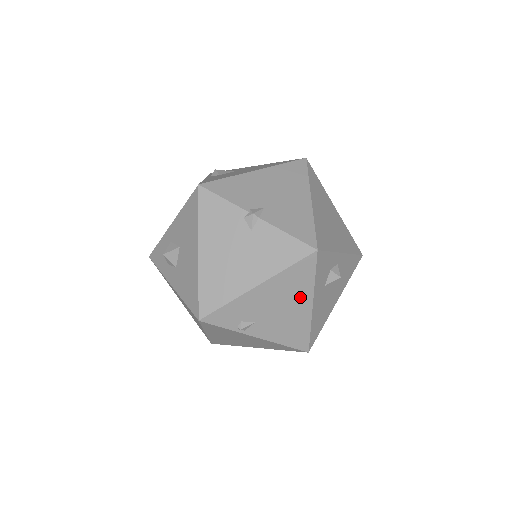
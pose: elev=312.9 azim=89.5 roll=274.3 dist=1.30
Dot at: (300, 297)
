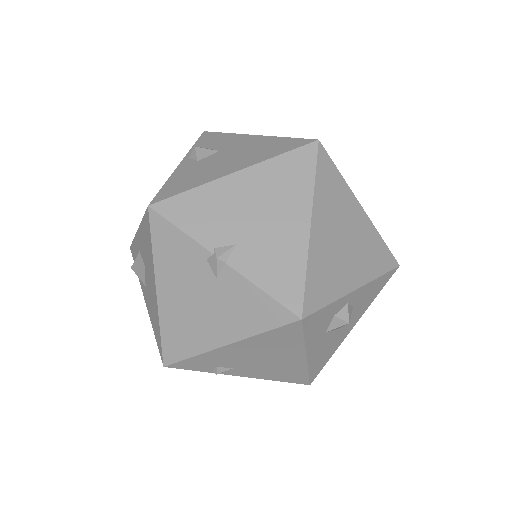
Dot at: (287, 352)
